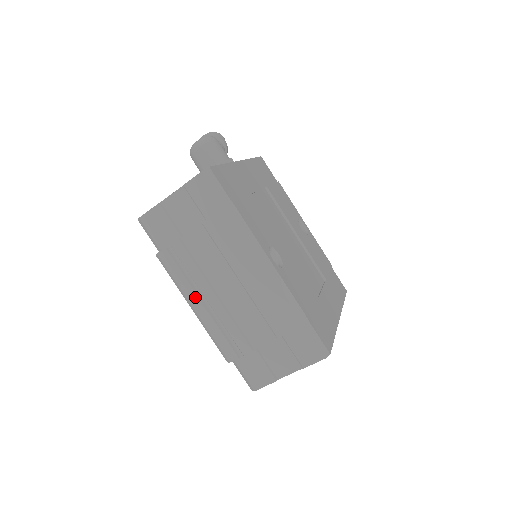
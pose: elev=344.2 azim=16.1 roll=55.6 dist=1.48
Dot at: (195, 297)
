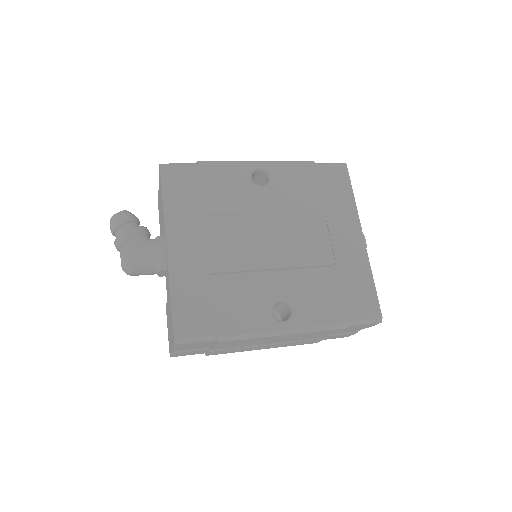
Dot at: (257, 349)
